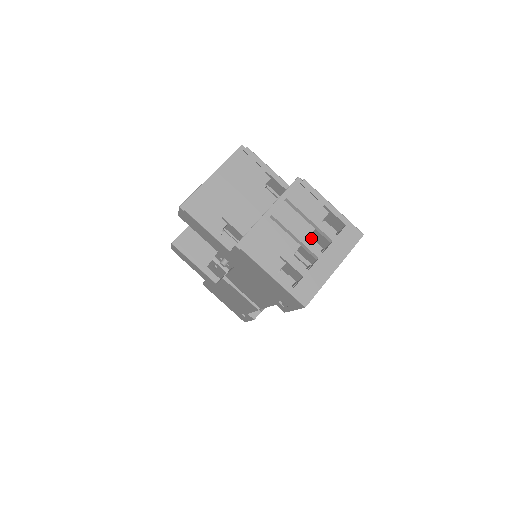
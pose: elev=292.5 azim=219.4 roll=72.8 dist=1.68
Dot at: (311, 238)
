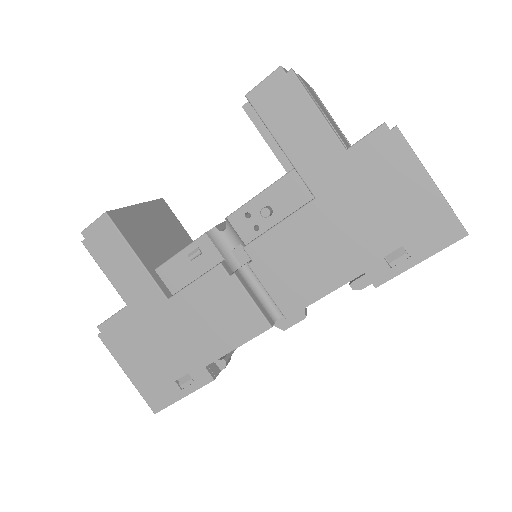
Dot at: occluded
